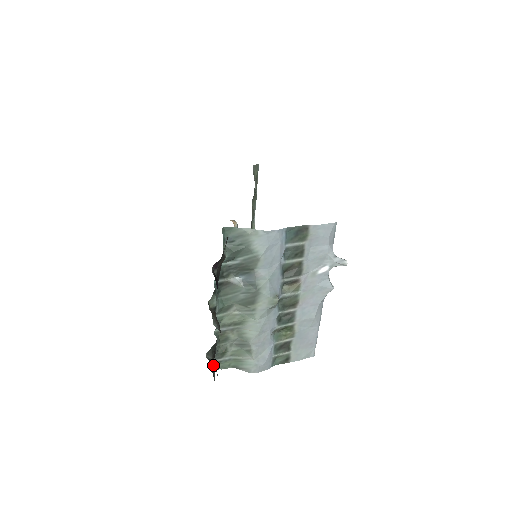
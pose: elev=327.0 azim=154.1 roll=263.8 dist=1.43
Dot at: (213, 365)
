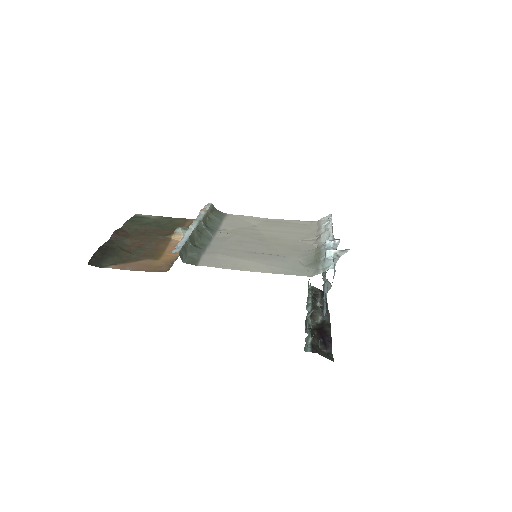
Dot at: (308, 288)
